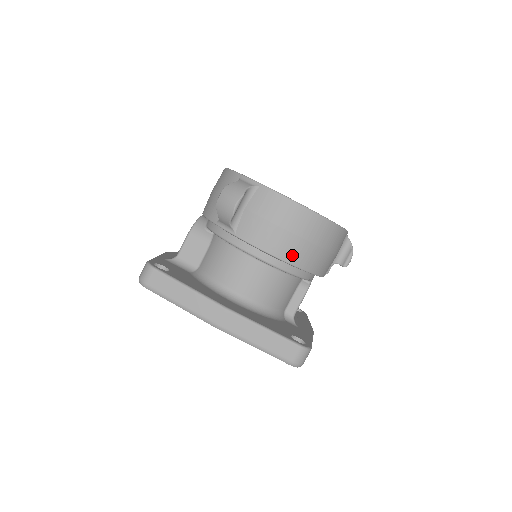
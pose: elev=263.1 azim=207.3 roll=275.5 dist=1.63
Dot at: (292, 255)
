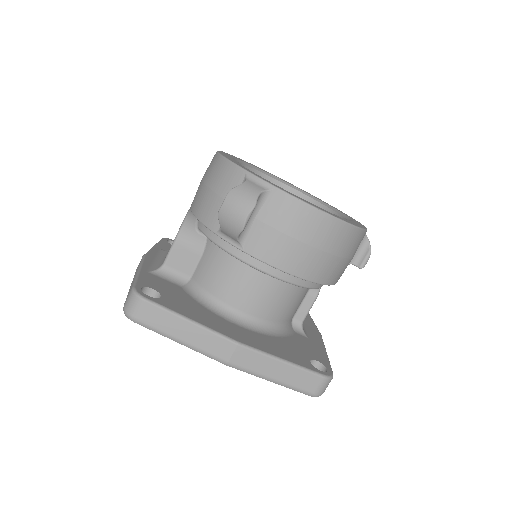
Dot at: (312, 271)
